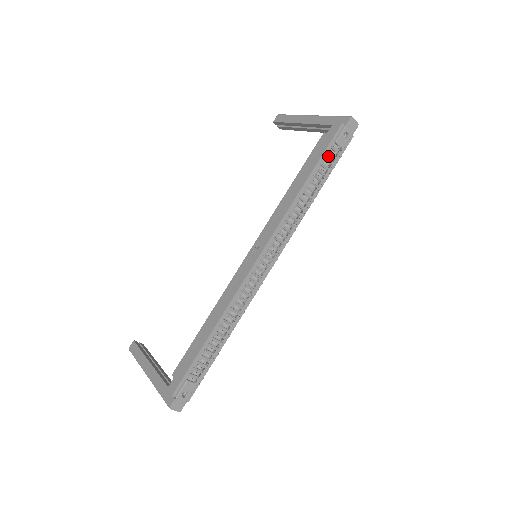
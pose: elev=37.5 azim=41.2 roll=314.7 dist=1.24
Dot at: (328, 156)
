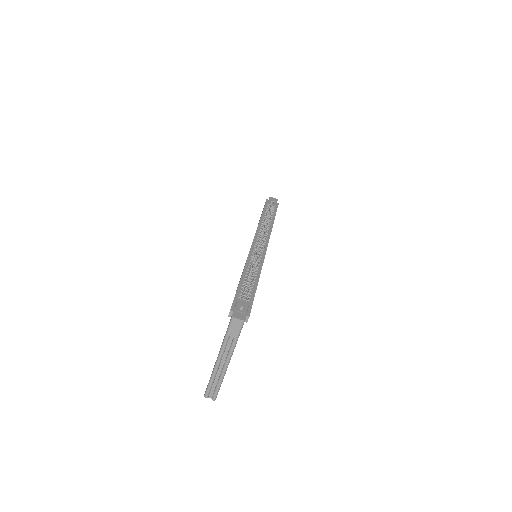
Dot at: (268, 208)
